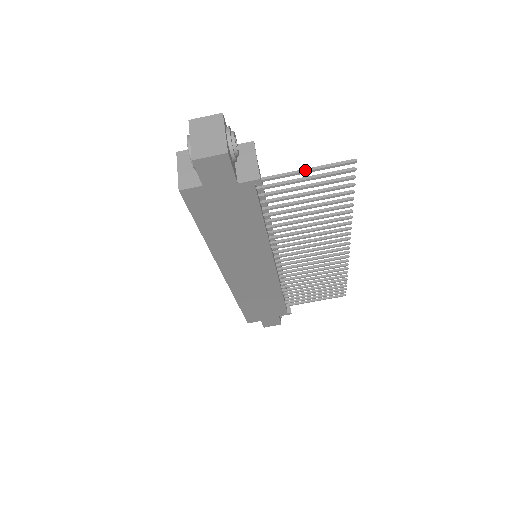
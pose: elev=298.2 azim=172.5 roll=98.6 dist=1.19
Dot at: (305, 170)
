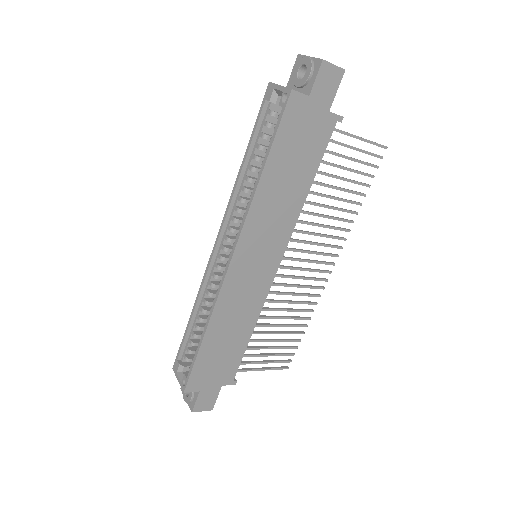
Dot at: (360, 137)
